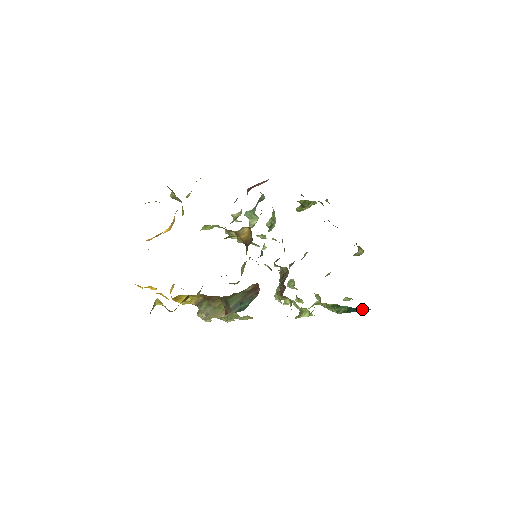
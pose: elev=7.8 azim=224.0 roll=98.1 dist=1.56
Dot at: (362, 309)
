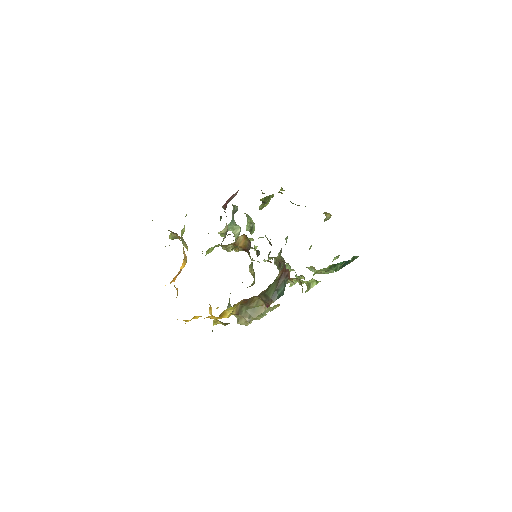
Dot at: (353, 259)
